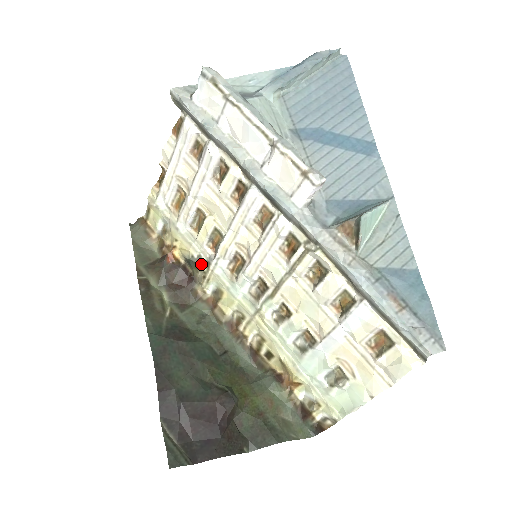
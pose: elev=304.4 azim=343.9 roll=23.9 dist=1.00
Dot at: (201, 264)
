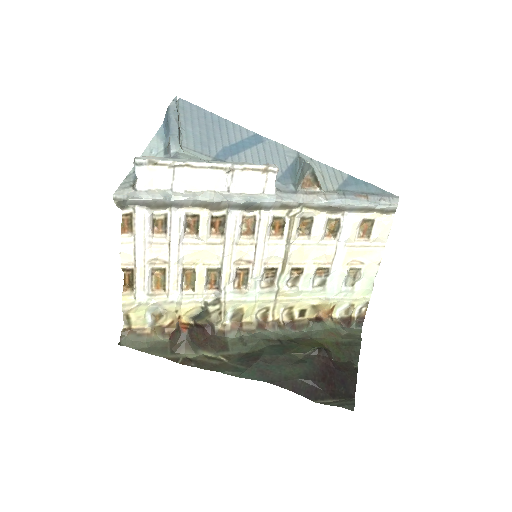
Dot at: (211, 307)
